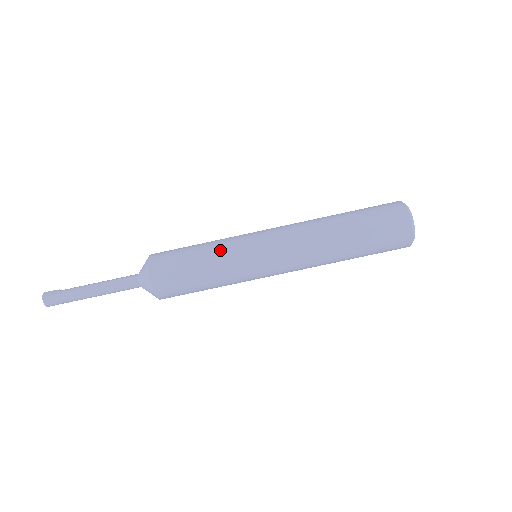
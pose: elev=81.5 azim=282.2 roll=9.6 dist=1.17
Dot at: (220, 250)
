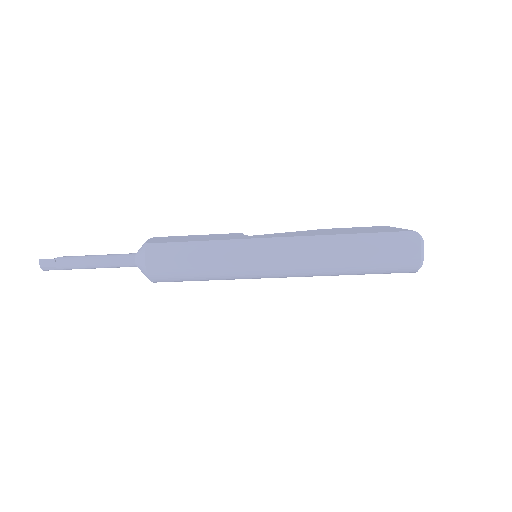
Dot at: (220, 266)
